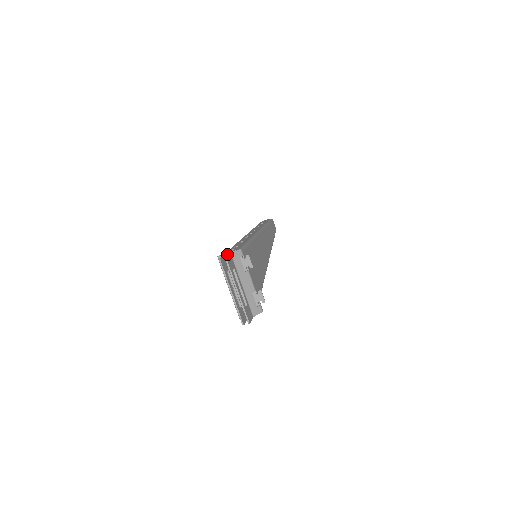
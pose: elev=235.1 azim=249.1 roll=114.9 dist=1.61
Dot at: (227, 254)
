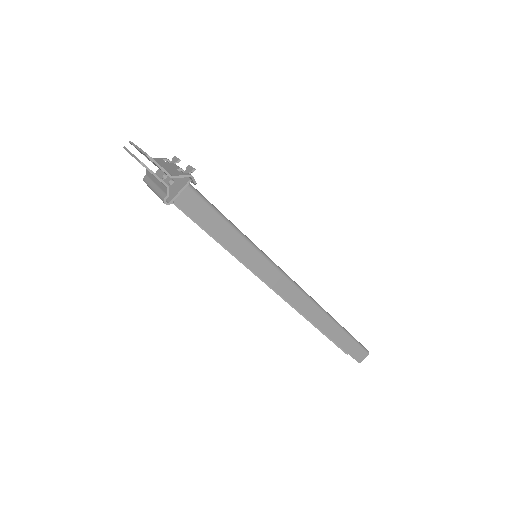
Dot at: occluded
